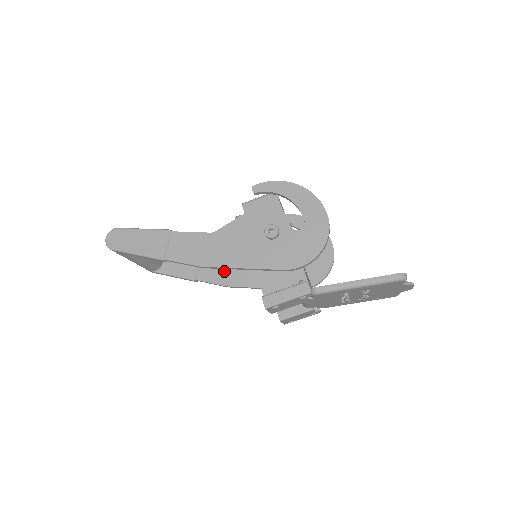
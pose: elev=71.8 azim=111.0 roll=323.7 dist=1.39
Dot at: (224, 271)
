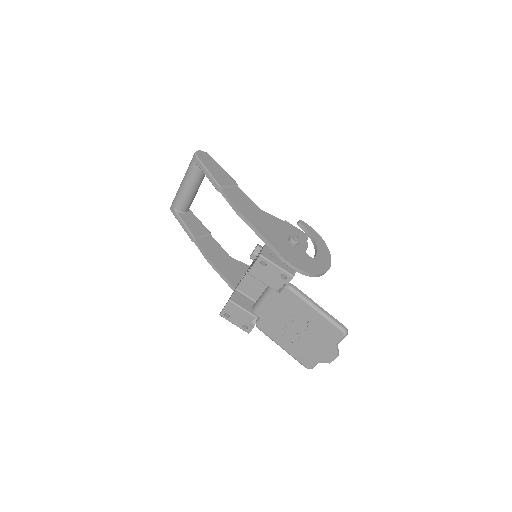
Dot at: (216, 253)
